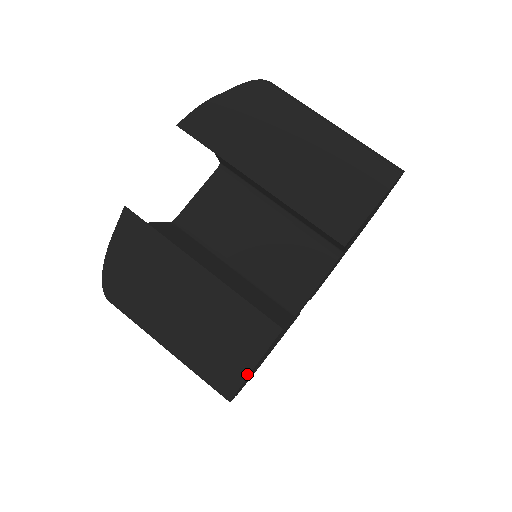
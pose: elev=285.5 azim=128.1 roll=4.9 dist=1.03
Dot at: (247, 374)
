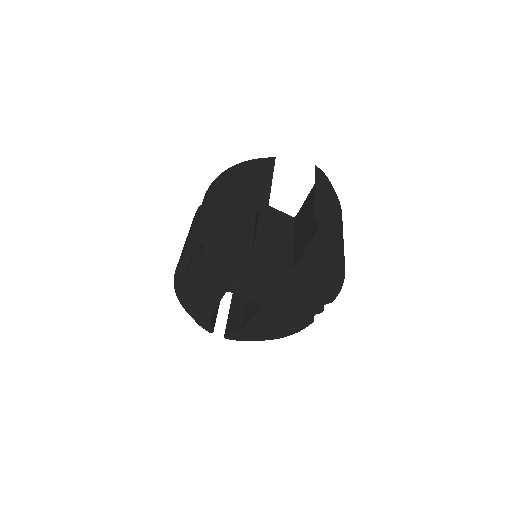
Dot at: (234, 210)
